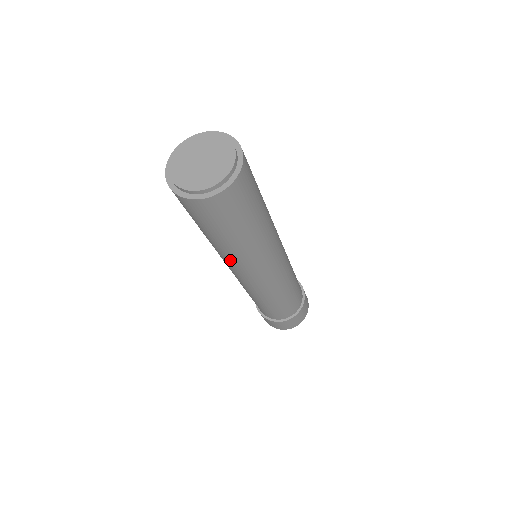
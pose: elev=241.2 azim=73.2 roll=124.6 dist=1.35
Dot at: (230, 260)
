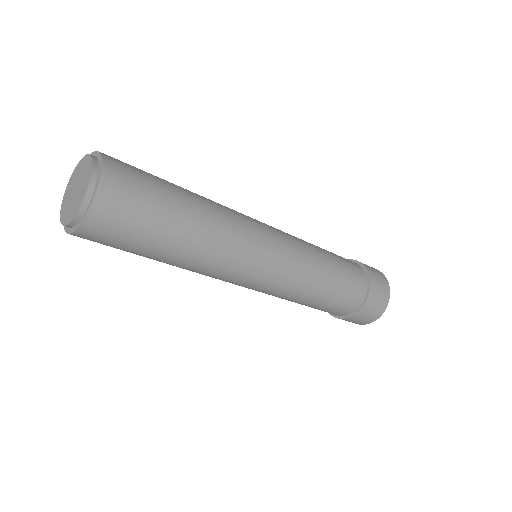
Dot at: (200, 273)
